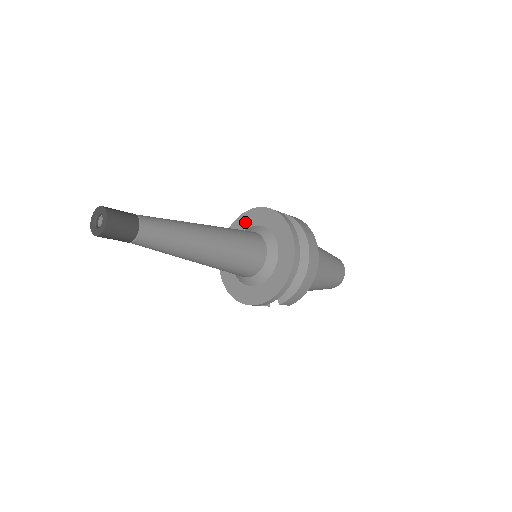
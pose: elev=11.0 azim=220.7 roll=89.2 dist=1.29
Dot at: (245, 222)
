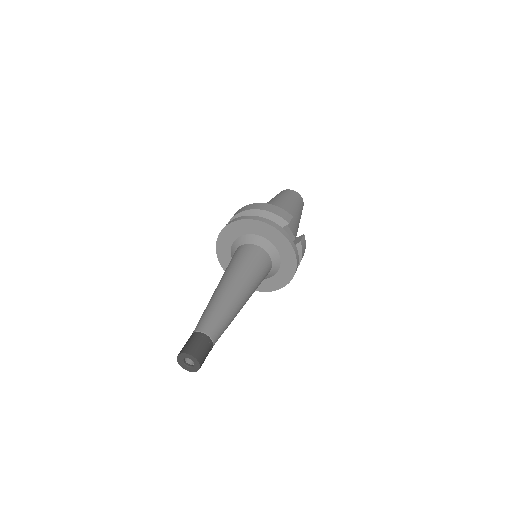
Dot at: (274, 238)
